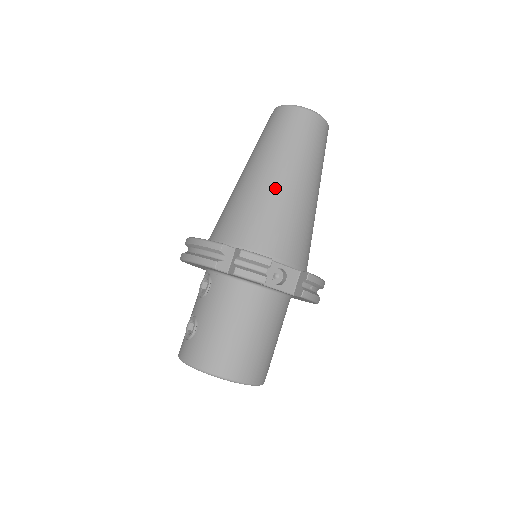
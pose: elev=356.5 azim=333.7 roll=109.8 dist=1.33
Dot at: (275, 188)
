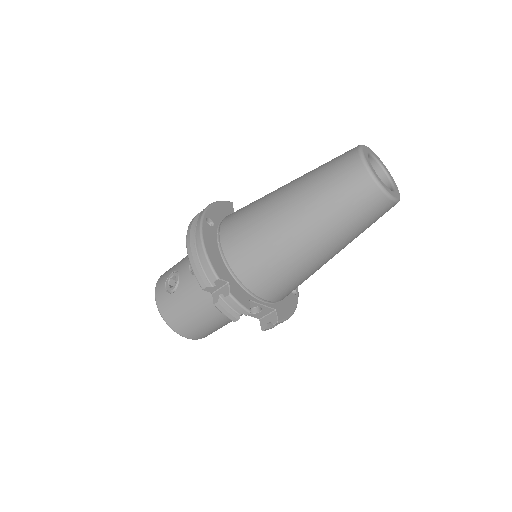
Dot at: (296, 249)
